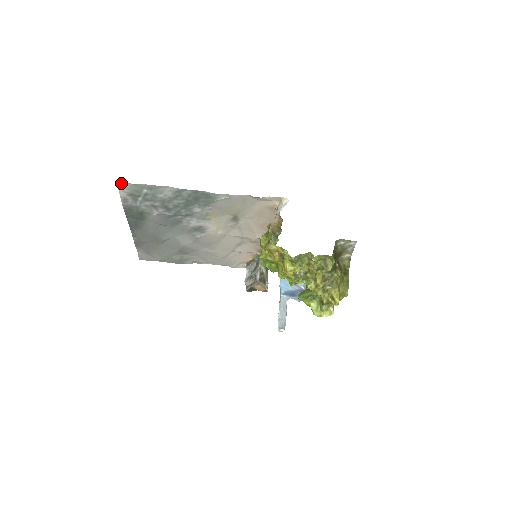
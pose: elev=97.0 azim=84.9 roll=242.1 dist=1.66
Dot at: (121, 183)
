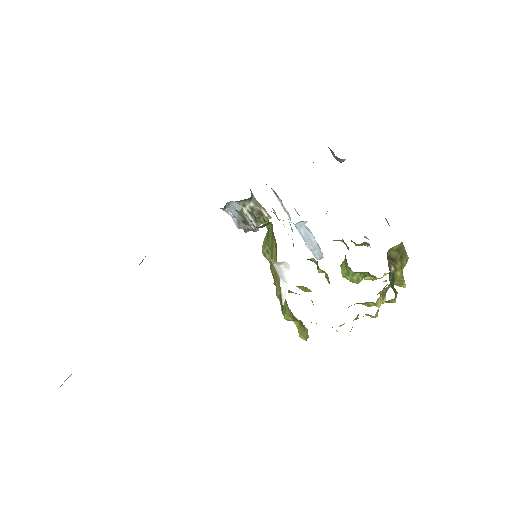
Dot at: occluded
